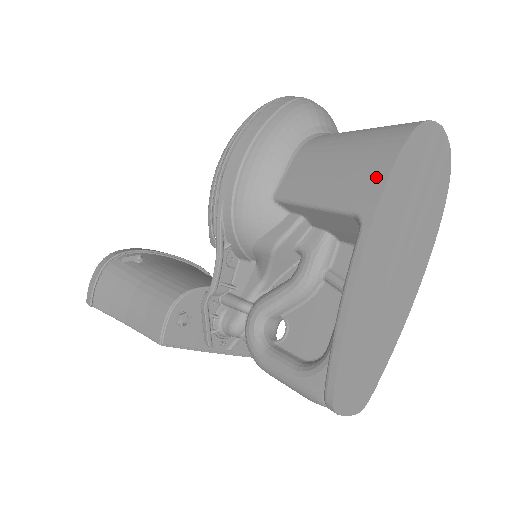
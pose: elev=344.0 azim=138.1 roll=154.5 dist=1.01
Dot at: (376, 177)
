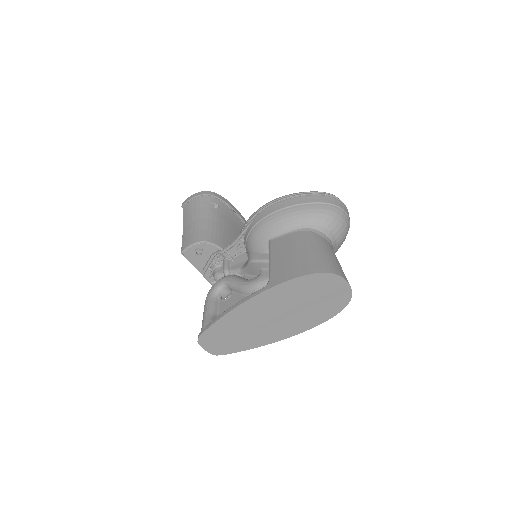
Dot at: (288, 275)
